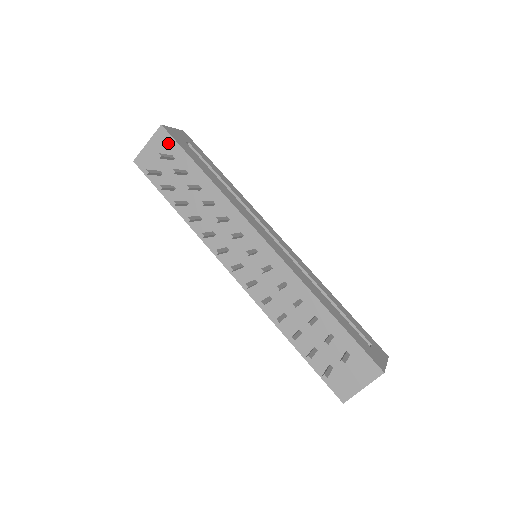
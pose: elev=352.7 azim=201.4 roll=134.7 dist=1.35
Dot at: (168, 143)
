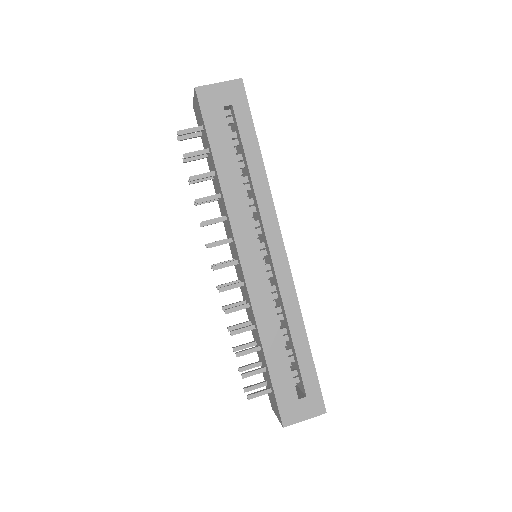
Dot at: (199, 111)
